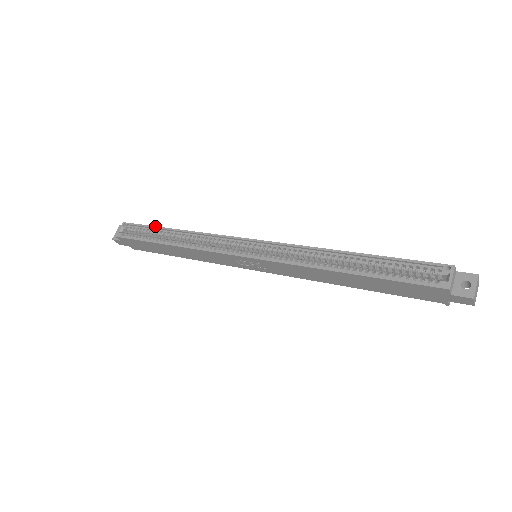
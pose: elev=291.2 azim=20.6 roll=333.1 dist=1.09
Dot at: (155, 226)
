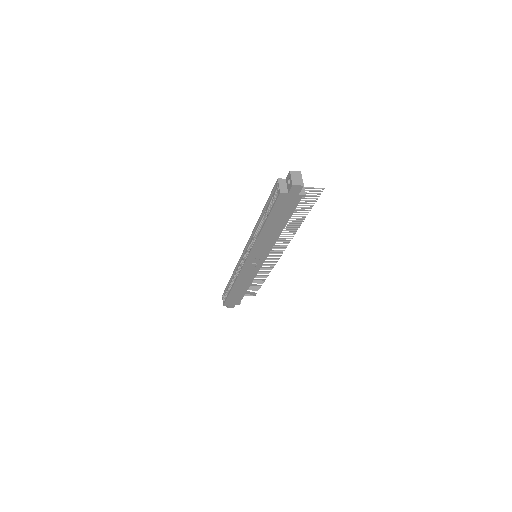
Dot at: (227, 284)
